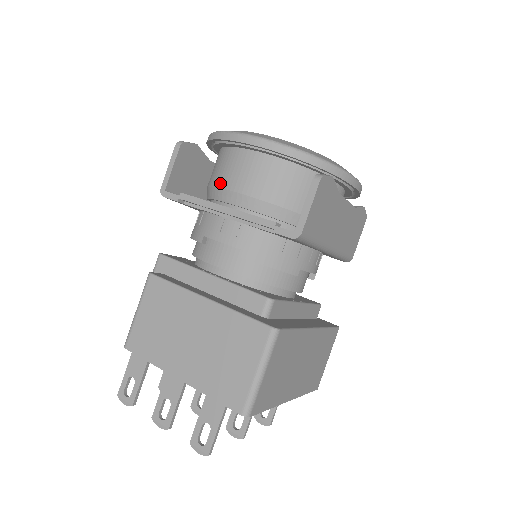
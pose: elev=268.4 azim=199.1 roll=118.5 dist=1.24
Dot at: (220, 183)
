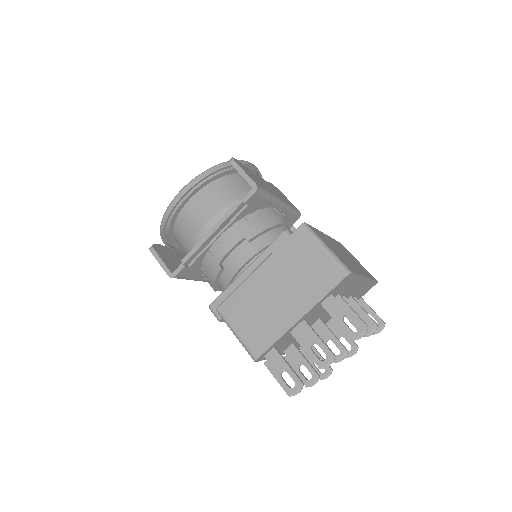
Dot at: (193, 235)
